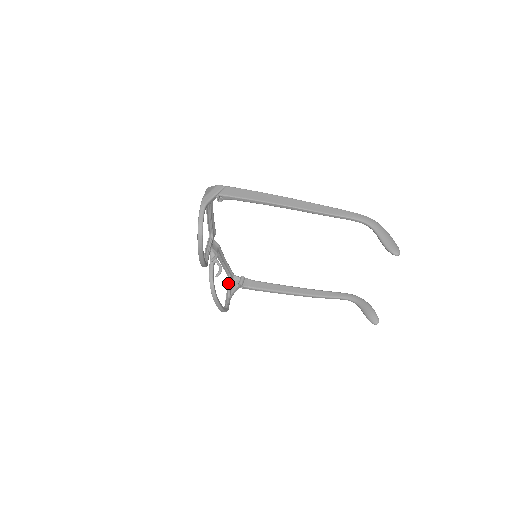
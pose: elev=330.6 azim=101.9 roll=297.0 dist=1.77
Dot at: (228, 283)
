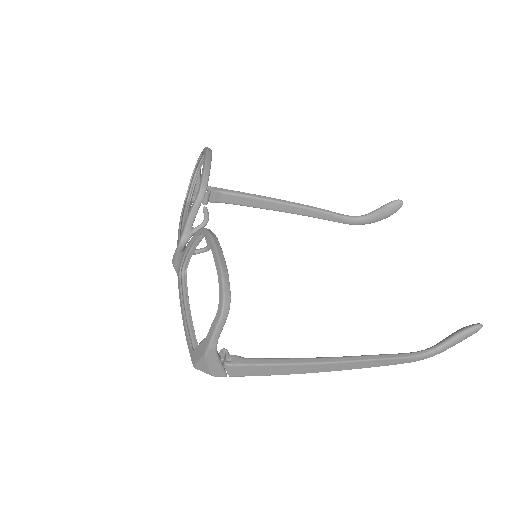
Dot at: (197, 348)
